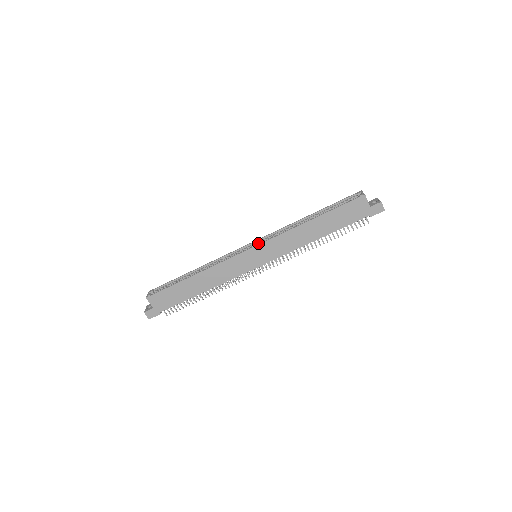
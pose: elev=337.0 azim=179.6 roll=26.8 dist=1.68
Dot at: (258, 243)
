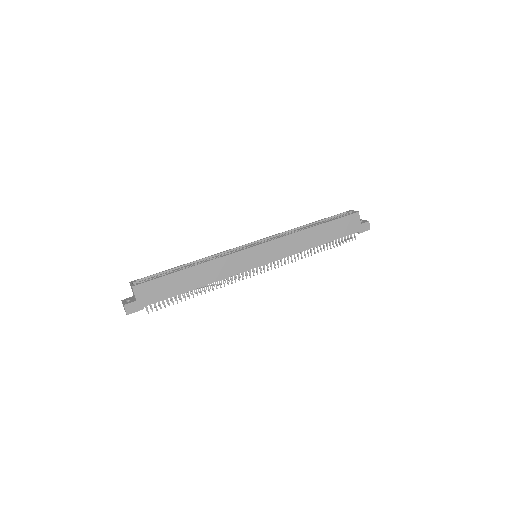
Dot at: occluded
